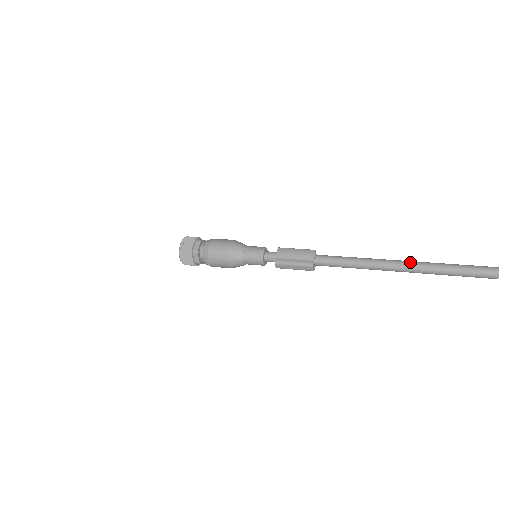
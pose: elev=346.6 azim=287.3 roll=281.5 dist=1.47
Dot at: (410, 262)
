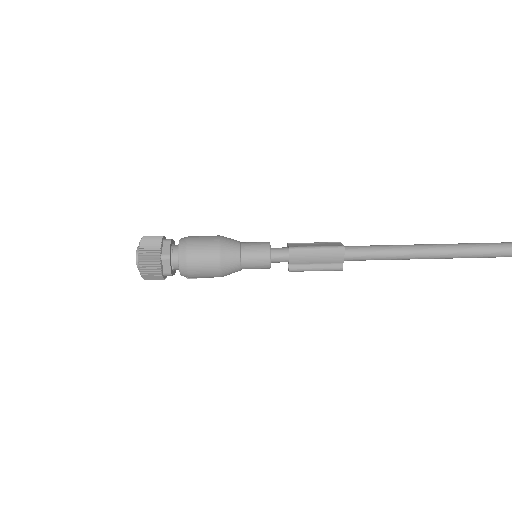
Dot at: (469, 251)
